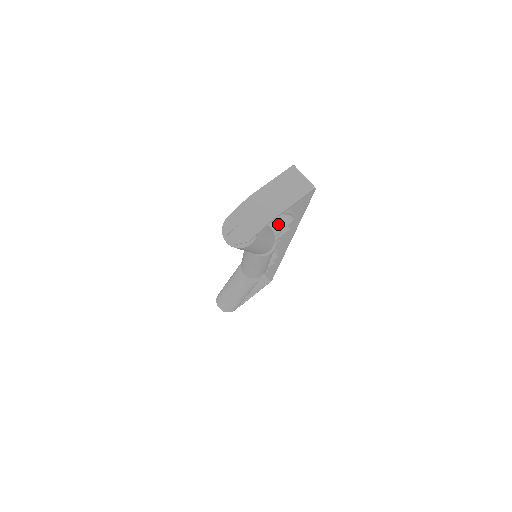
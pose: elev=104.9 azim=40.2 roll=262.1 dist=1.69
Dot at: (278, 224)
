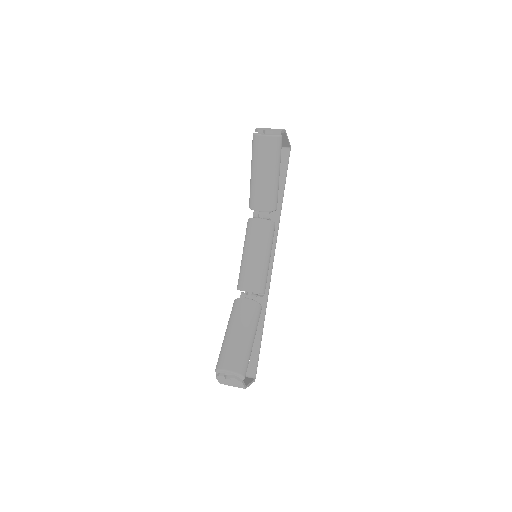
Dot at: occluded
